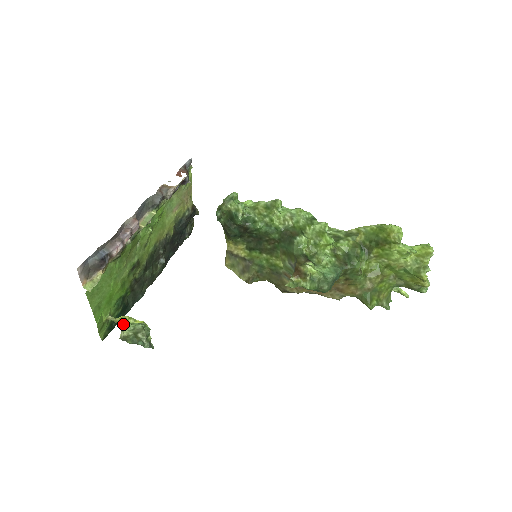
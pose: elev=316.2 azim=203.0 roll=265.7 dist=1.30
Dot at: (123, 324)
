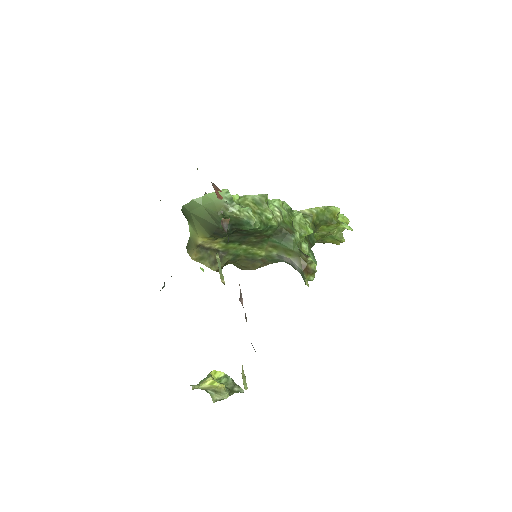
Dot at: (220, 388)
